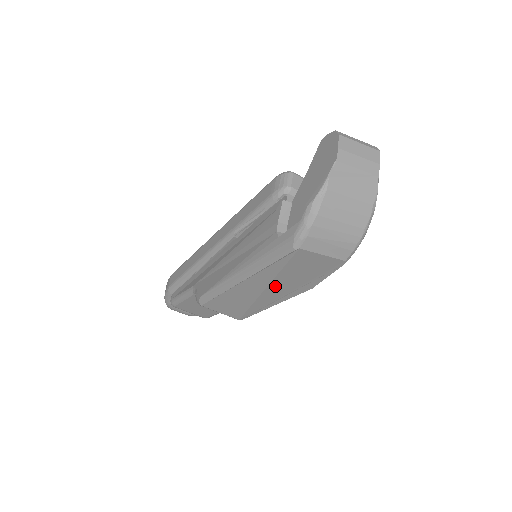
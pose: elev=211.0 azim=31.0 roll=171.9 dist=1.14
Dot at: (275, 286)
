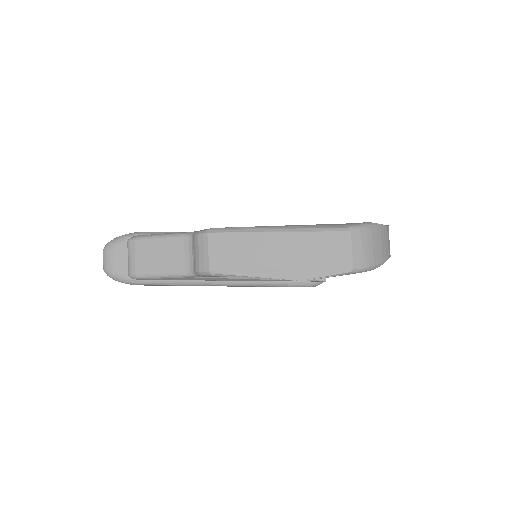
Dot at: (290, 254)
